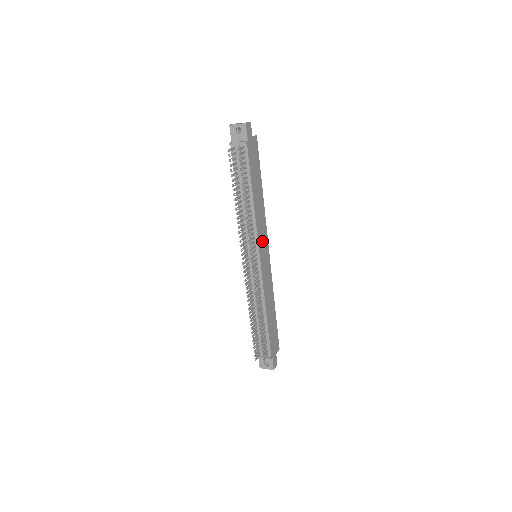
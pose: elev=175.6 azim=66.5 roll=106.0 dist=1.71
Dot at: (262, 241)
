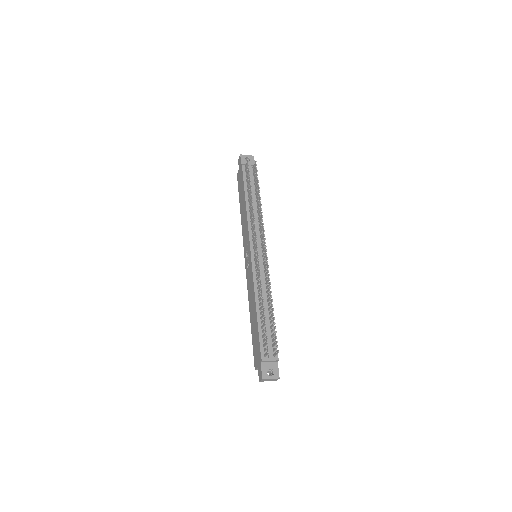
Dot at: occluded
